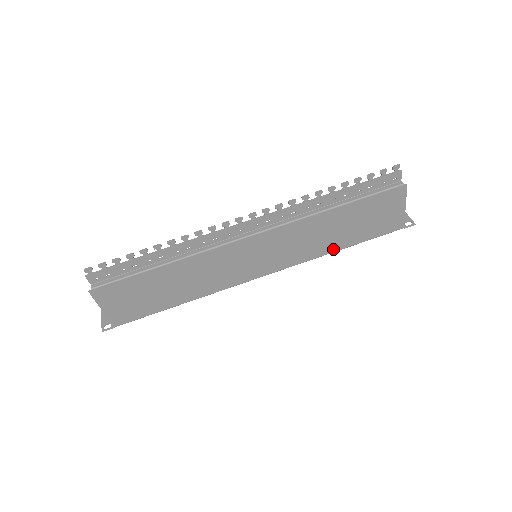
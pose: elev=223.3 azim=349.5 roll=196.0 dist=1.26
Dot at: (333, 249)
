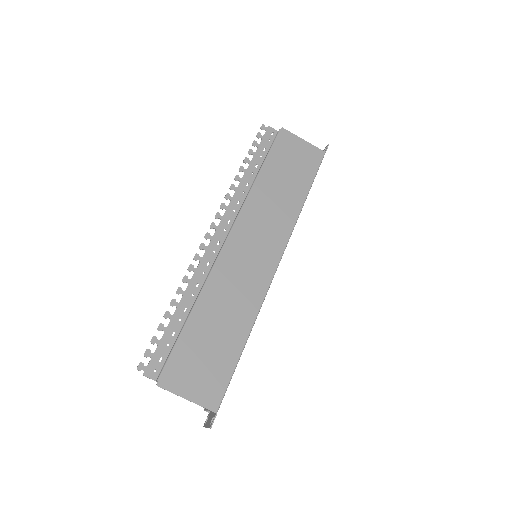
Dot at: (300, 203)
